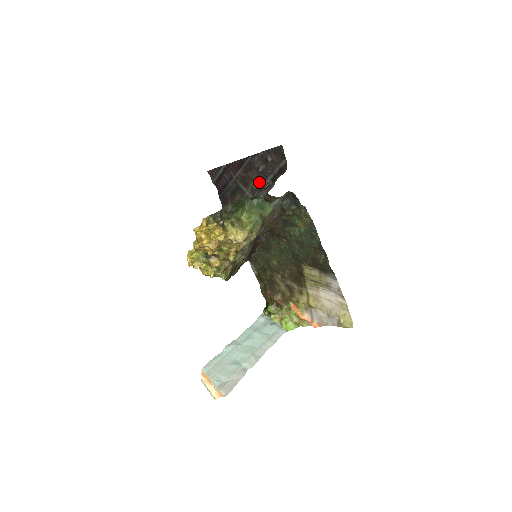
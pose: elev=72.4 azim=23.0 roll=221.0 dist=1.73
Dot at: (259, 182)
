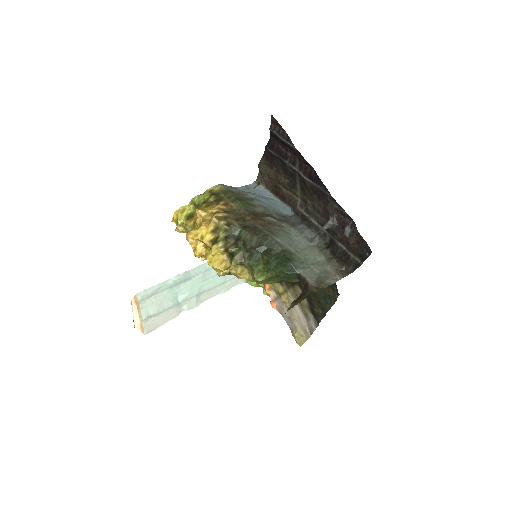
Dot at: (317, 217)
